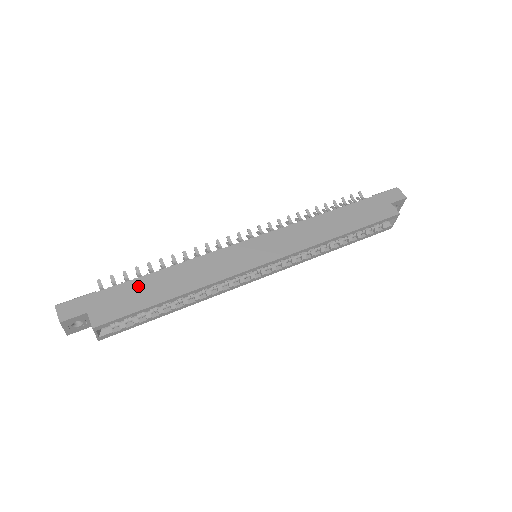
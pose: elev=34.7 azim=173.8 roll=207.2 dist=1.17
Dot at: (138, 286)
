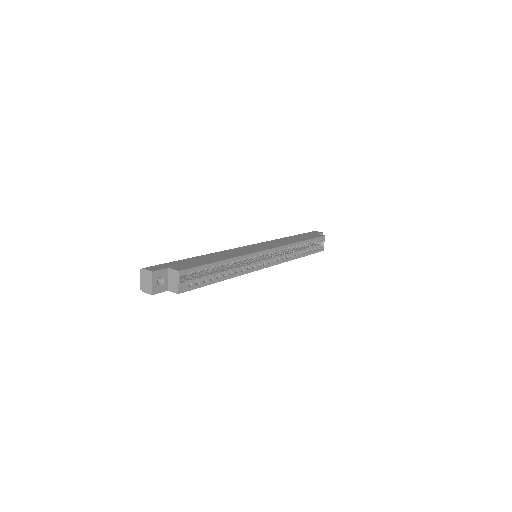
Dot at: (194, 259)
